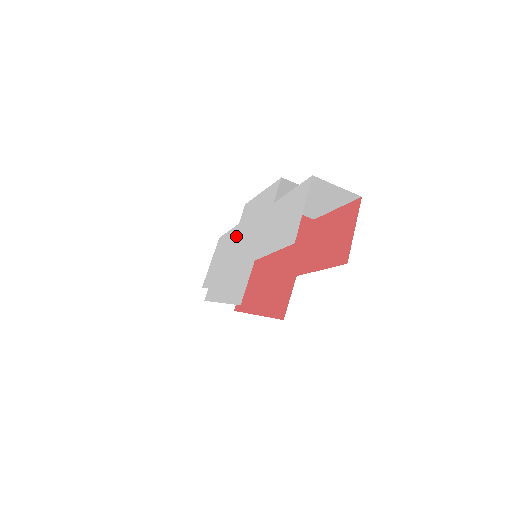
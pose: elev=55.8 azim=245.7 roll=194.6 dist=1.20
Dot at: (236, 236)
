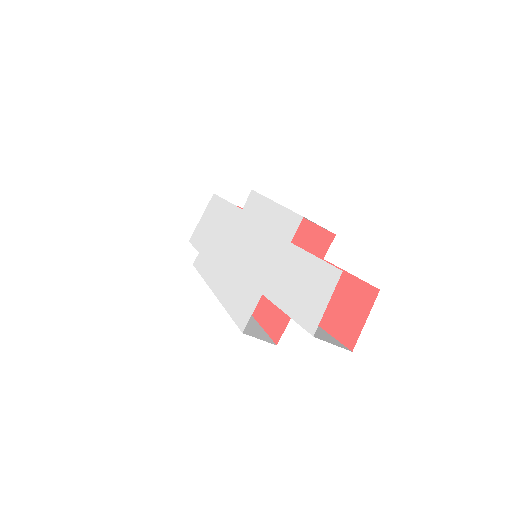
Dot at: (238, 225)
